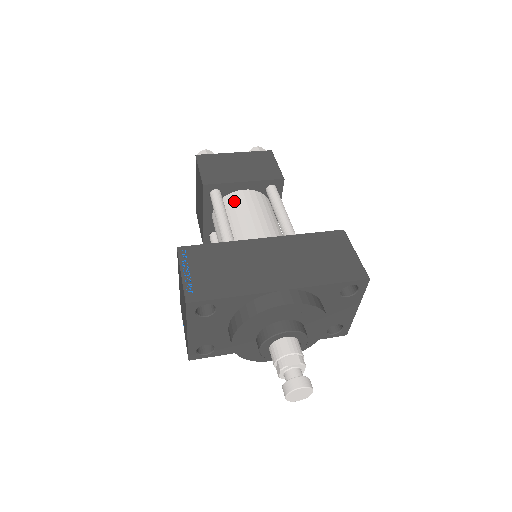
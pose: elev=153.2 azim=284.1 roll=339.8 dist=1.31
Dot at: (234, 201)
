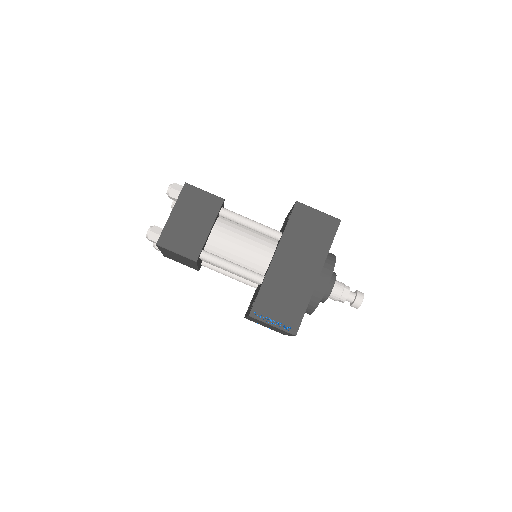
Dot at: (217, 246)
